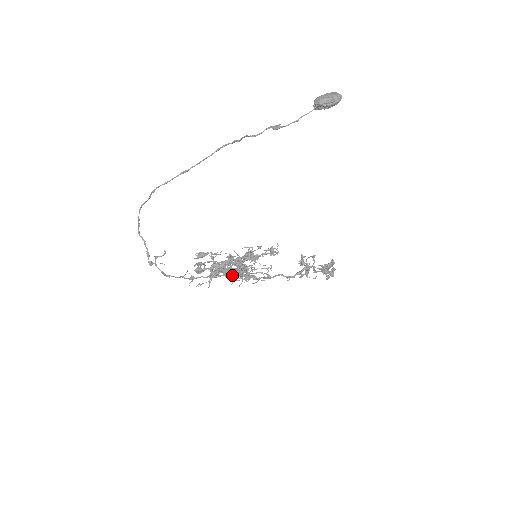
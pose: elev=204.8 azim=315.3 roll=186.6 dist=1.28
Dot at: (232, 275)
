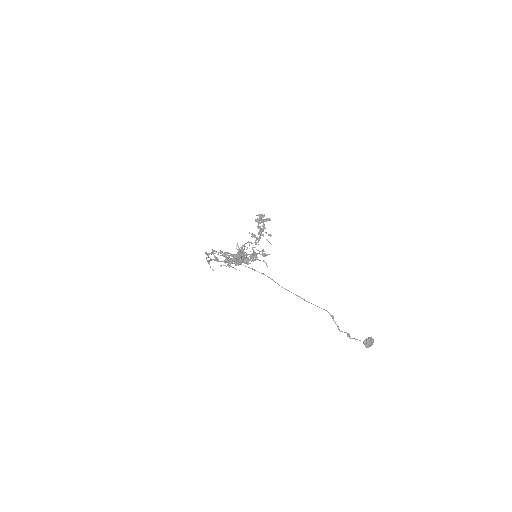
Dot at: occluded
